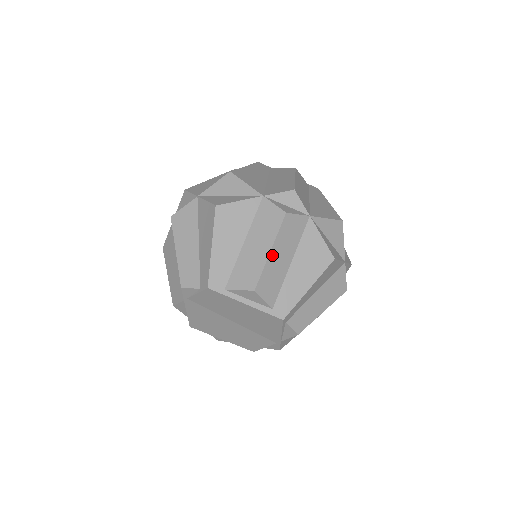
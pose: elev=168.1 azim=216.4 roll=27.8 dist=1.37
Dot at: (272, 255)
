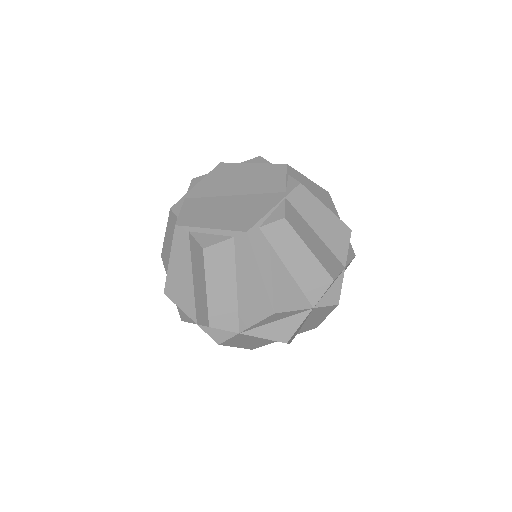
Dot at: (240, 346)
